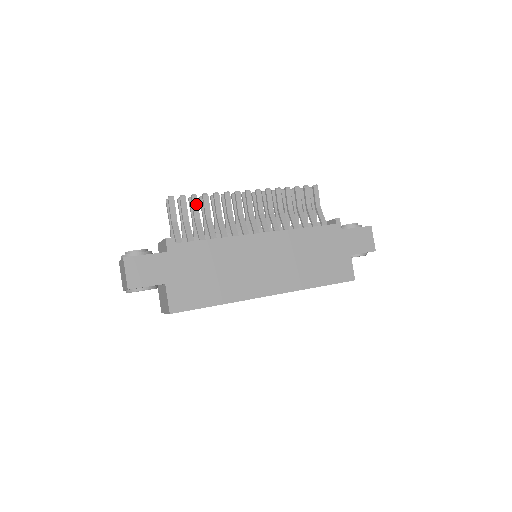
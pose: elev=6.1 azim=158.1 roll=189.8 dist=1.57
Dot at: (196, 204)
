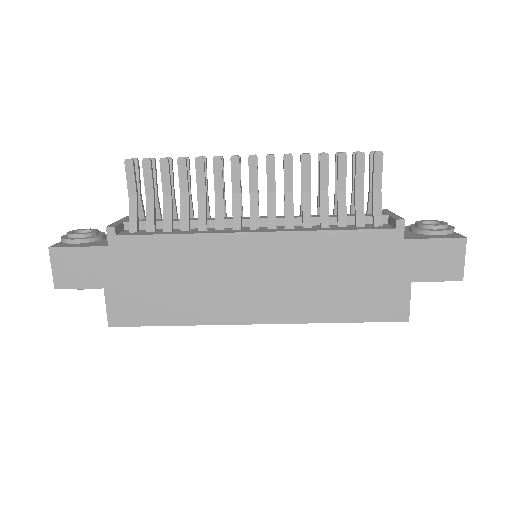
Dot at: (166, 173)
